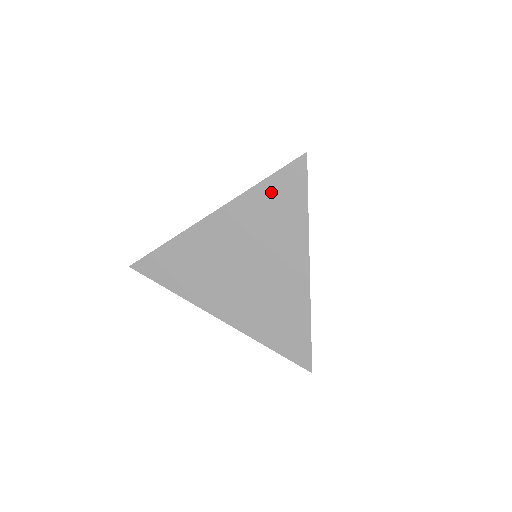
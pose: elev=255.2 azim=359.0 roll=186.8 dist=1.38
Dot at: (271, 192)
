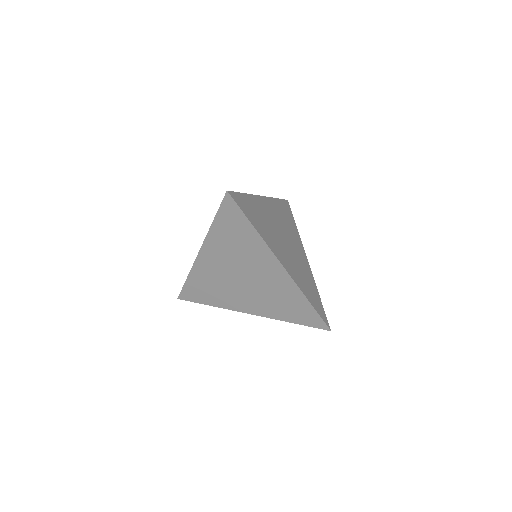
Dot at: (224, 225)
